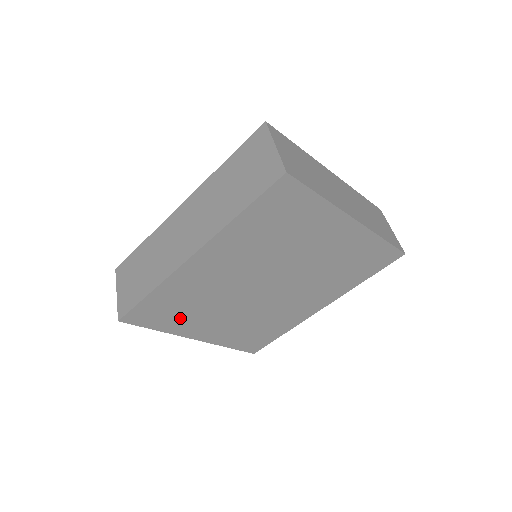
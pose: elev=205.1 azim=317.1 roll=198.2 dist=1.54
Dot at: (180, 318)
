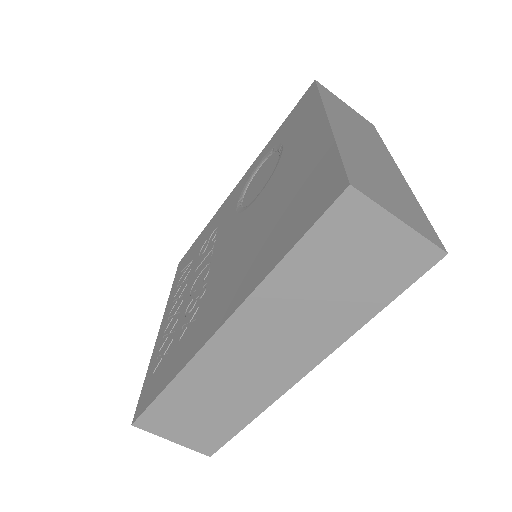
Dot at: occluded
